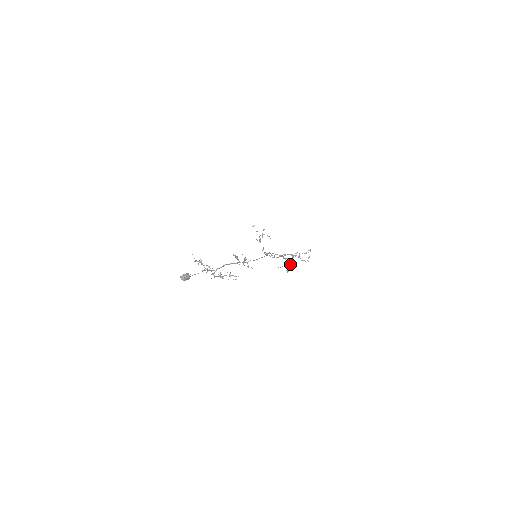
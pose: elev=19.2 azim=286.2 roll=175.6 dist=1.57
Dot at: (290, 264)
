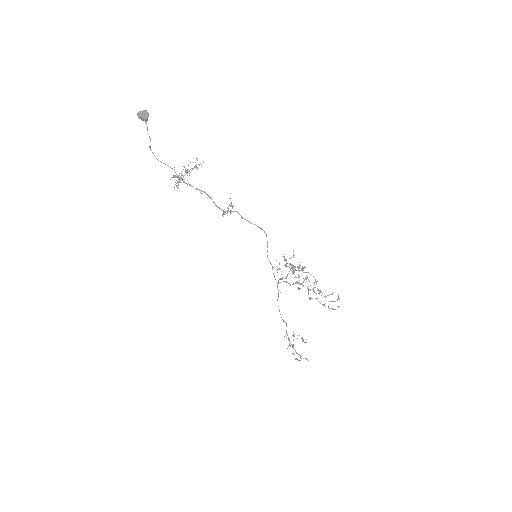
Dot at: (295, 266)
